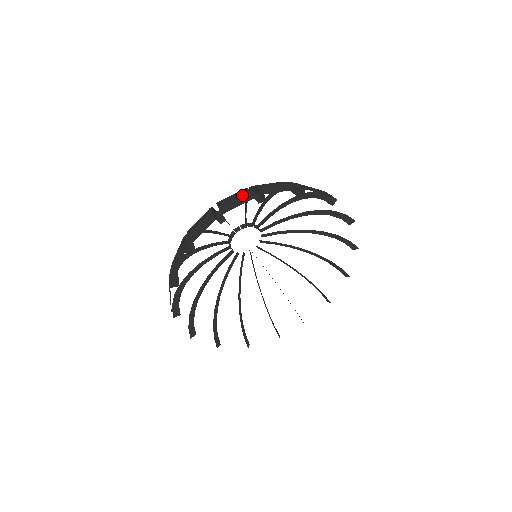
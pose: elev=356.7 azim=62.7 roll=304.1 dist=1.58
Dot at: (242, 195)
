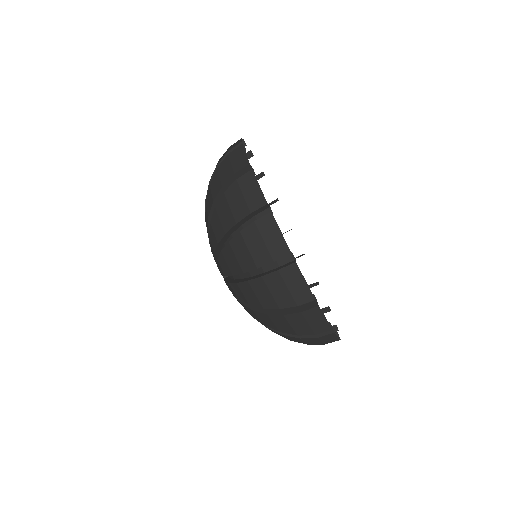
Dot at: occluded
